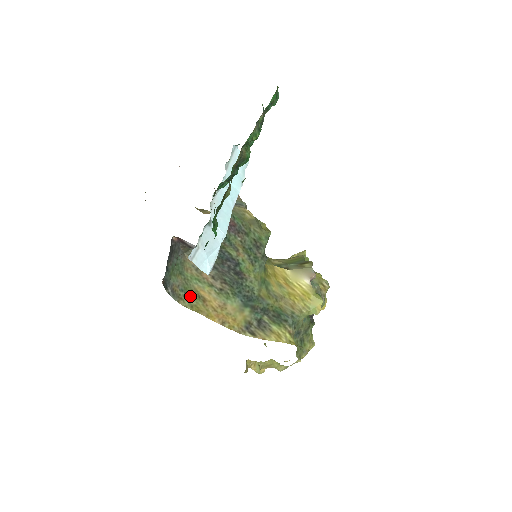
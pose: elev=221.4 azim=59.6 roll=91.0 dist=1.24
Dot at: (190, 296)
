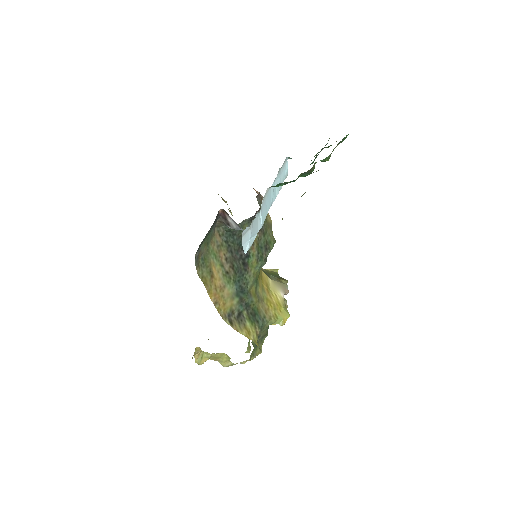
Dot at: (205, 267)
